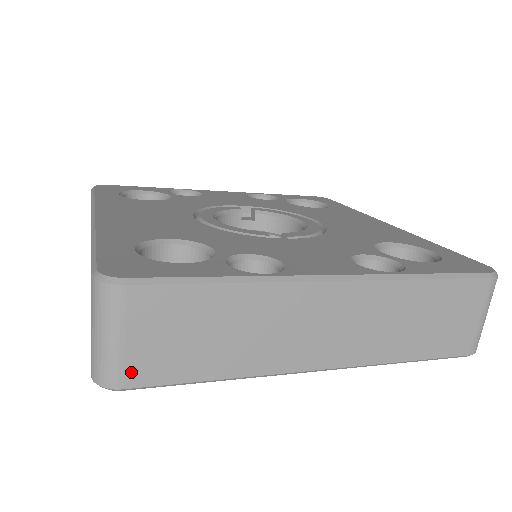
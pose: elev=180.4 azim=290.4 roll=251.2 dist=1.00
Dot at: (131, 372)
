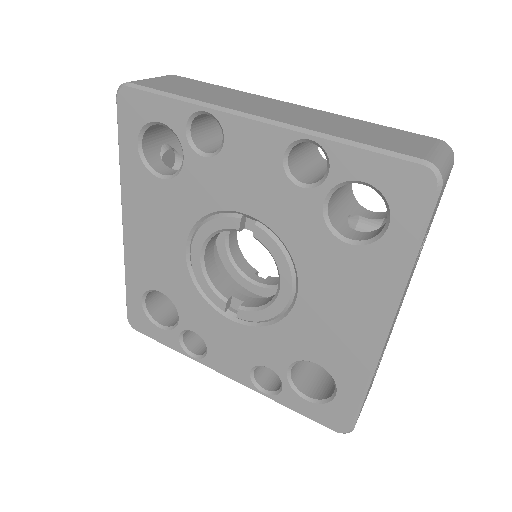
Dot at: occluded
